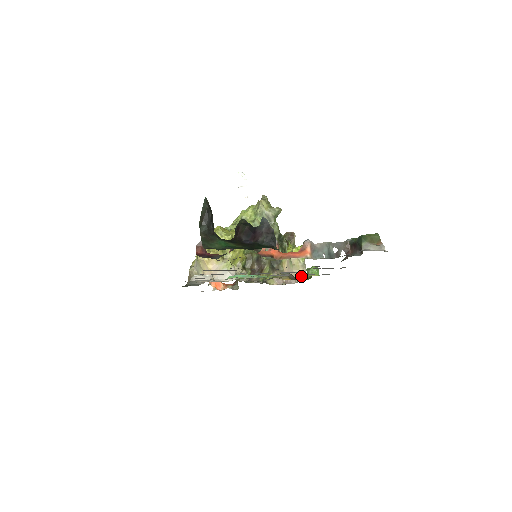
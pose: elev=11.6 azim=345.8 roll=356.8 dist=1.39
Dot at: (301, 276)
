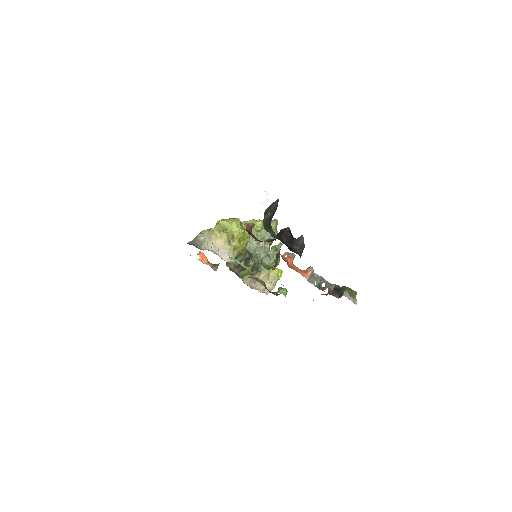
Dot at: occluded
